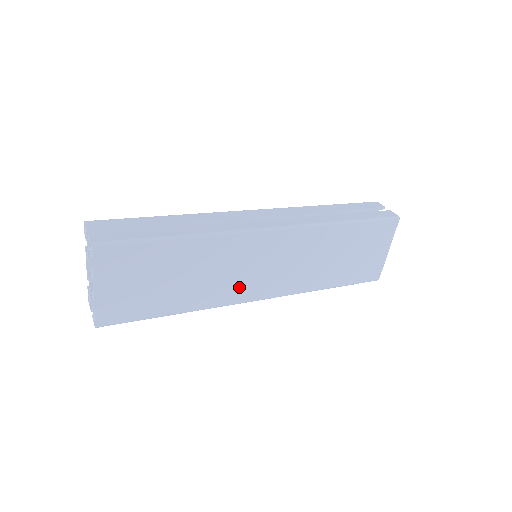
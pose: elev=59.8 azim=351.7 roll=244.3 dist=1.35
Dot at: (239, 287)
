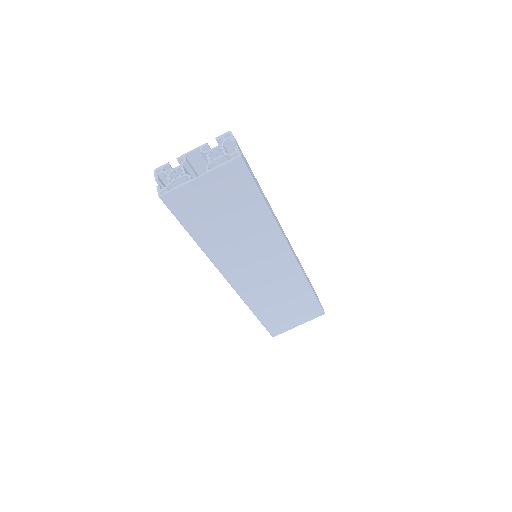
Dot at: (237, 265)
